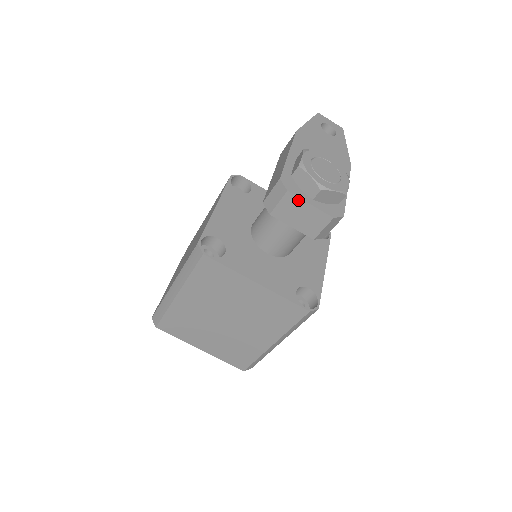
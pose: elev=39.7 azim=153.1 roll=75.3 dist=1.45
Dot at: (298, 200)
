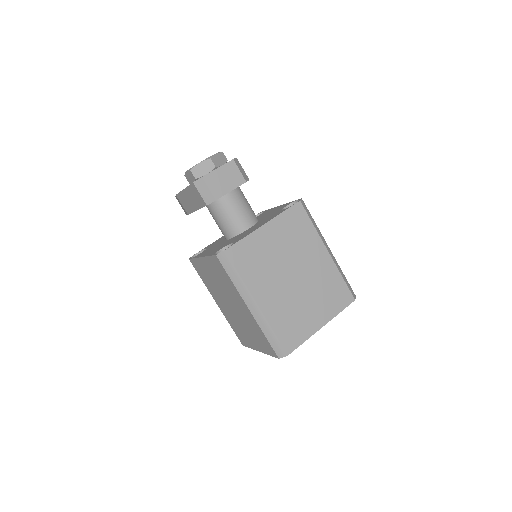
Dot at: (211, 174)
